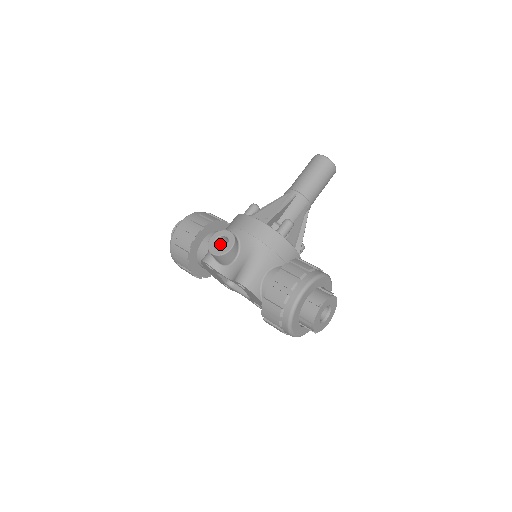
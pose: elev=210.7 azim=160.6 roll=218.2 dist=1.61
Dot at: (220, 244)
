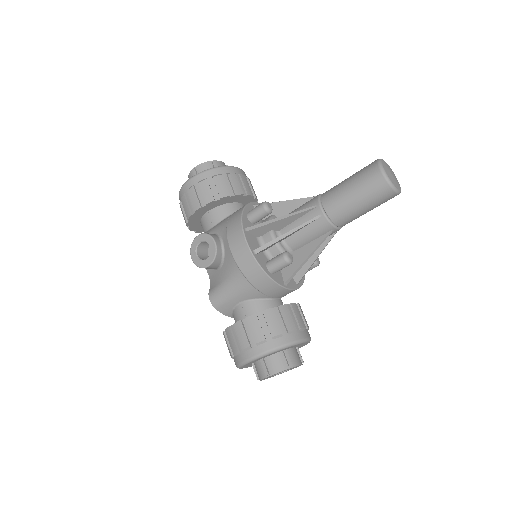
Dot at: occluded
